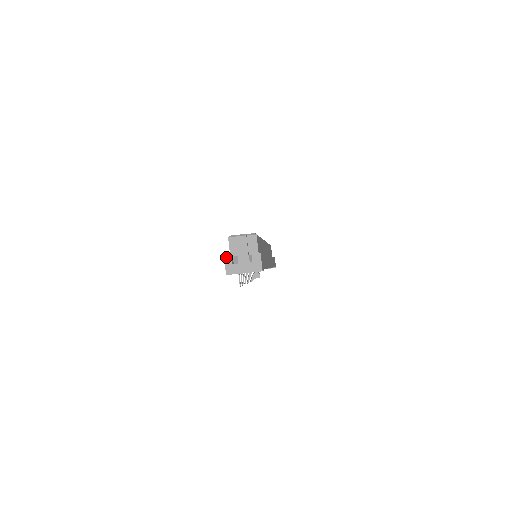
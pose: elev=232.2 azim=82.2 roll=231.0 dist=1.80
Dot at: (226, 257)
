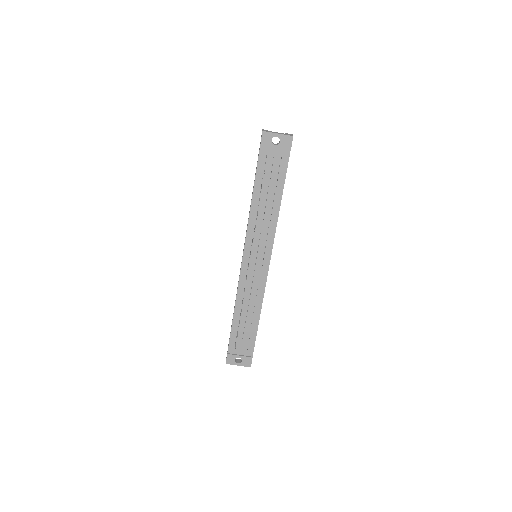
Dot at: occluded
